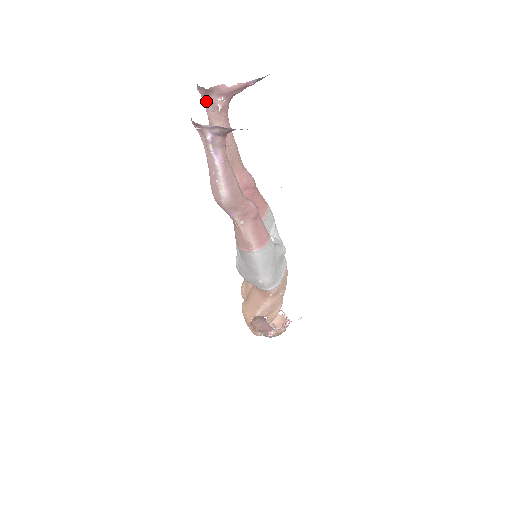
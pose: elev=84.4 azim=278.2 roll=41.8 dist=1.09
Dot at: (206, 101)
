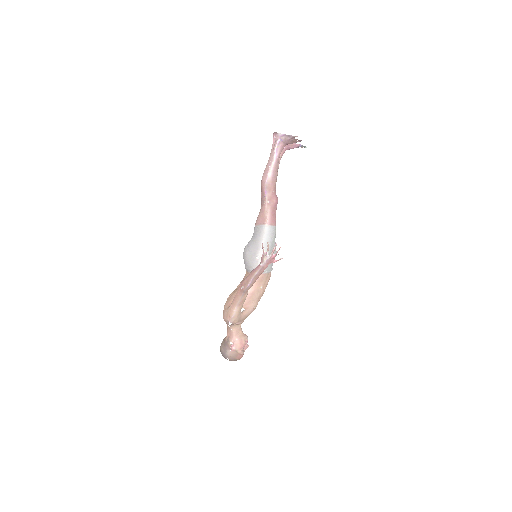
Dot at: occluded
